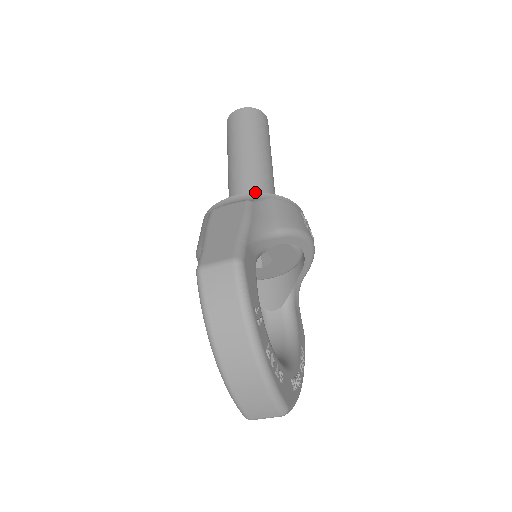
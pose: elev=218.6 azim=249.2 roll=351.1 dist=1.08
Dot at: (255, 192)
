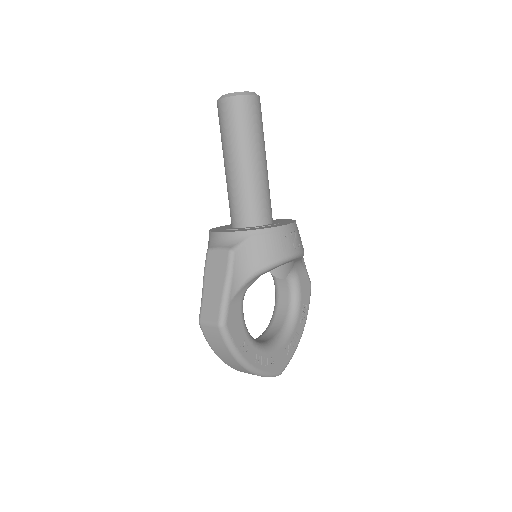
Dot at: (246, 208)
